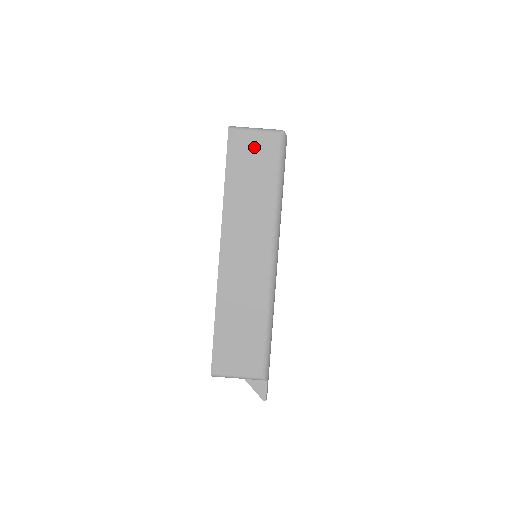
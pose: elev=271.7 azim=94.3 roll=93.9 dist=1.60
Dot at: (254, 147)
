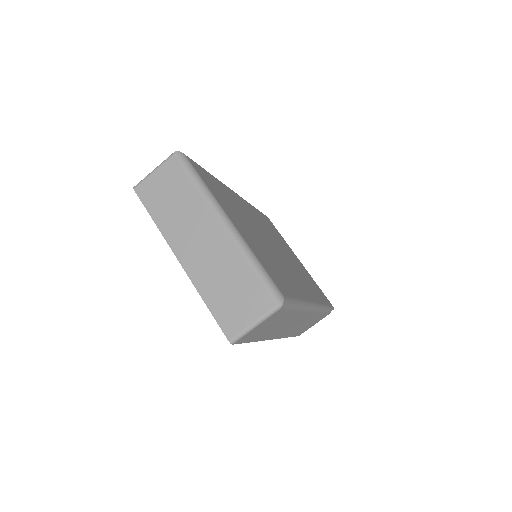
Dot at: (263, 326)
